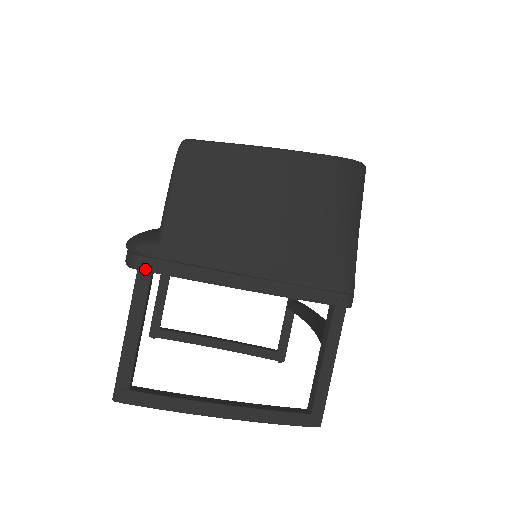
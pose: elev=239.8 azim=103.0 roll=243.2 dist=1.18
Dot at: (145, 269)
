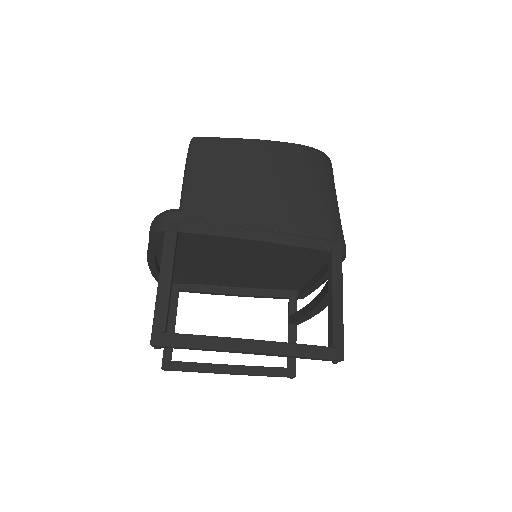
Dot at: (171, 229)
